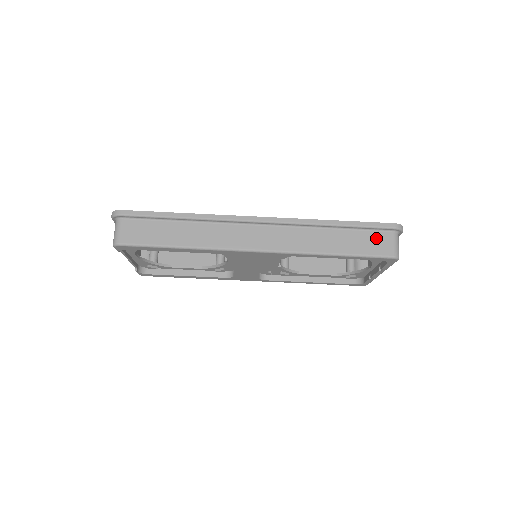
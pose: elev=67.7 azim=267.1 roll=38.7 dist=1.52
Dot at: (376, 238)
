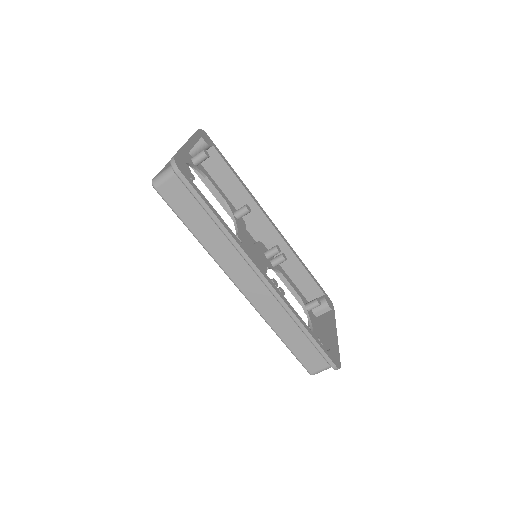
Dot at: (316, 358)
